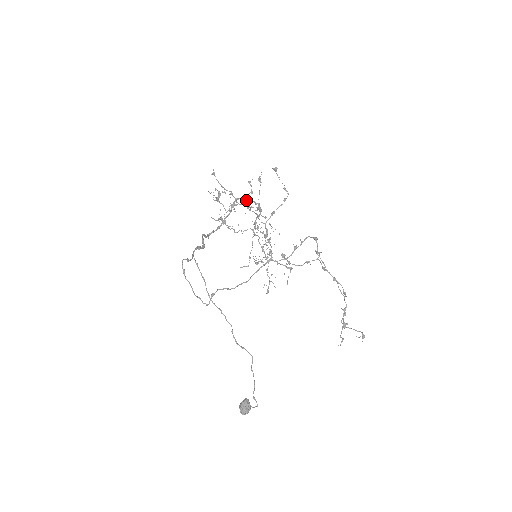
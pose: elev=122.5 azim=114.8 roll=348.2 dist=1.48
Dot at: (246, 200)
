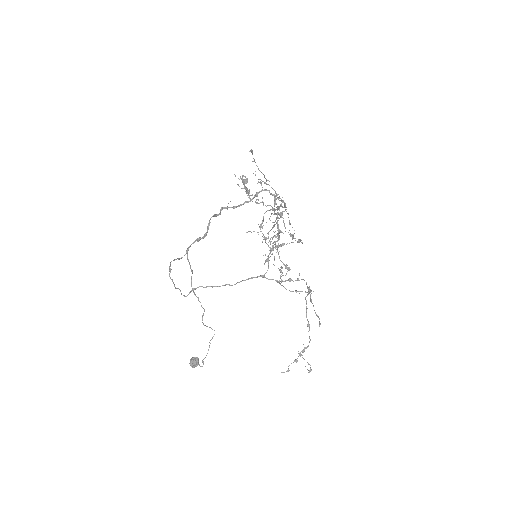
Dot at: (263, 216)
